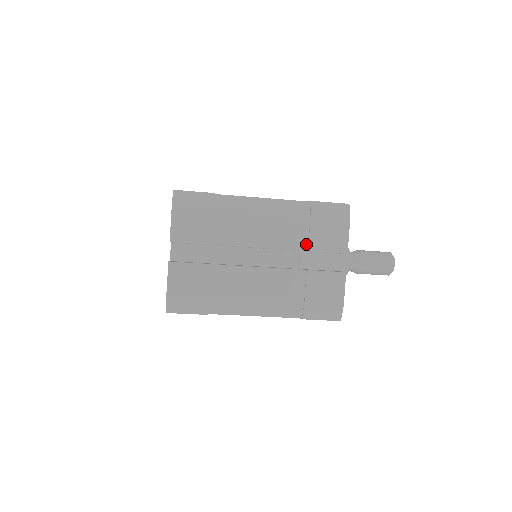
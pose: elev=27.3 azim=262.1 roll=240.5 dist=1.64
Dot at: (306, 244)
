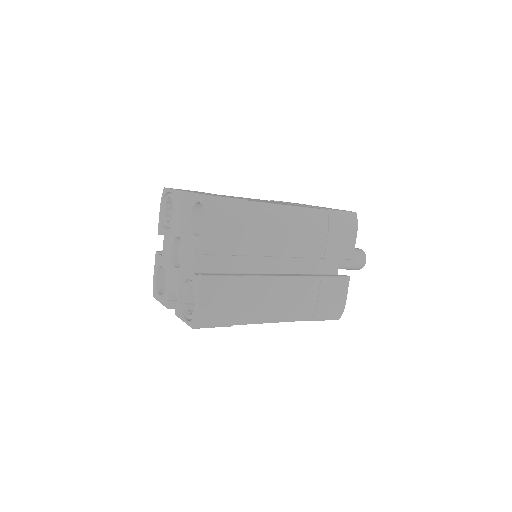
Dot at: (323, 252)
